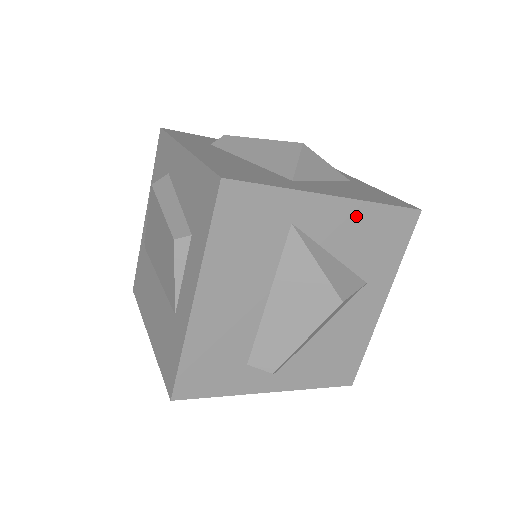
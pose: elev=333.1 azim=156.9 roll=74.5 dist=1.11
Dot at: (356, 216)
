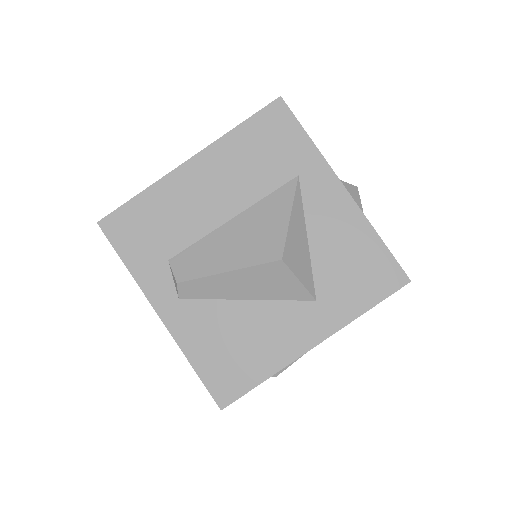
Dot at: (350, 223)
